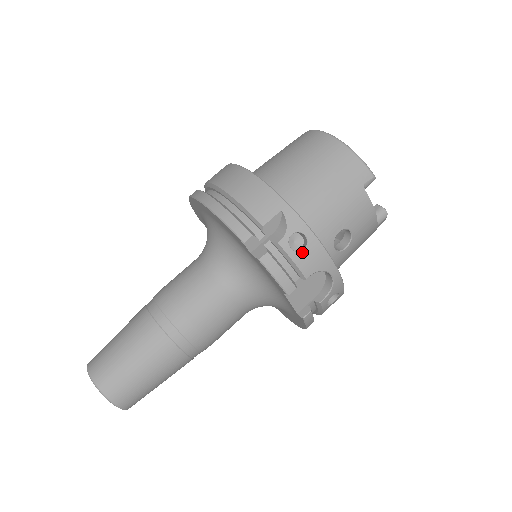
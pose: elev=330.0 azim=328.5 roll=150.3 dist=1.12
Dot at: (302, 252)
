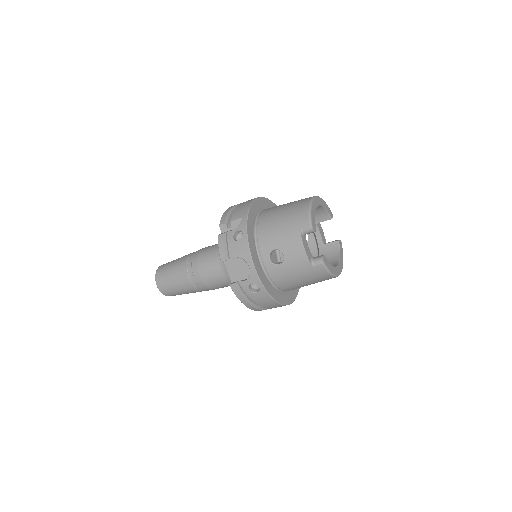
Dot at: (237, 242)
